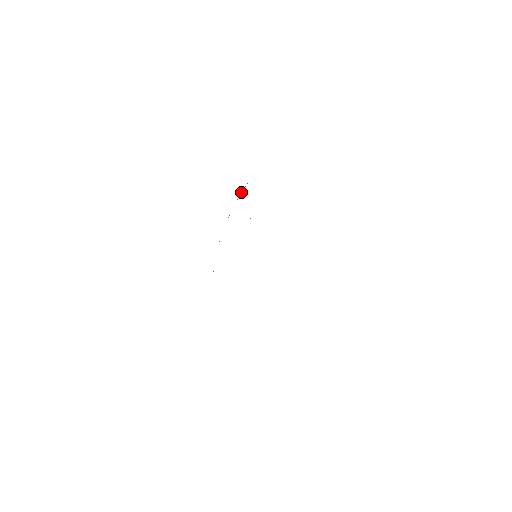
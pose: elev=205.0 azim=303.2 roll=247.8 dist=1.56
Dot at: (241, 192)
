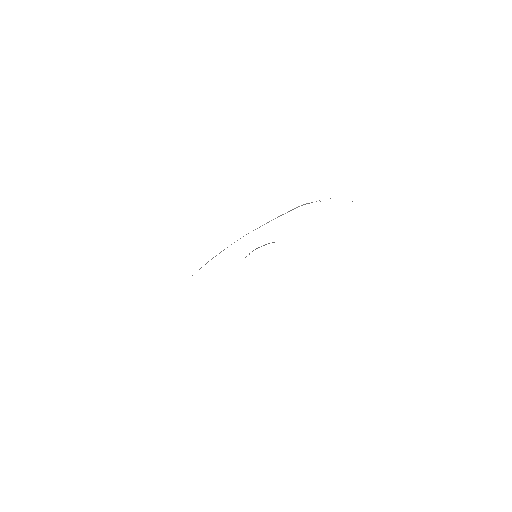
Dot at: (288, 211)
